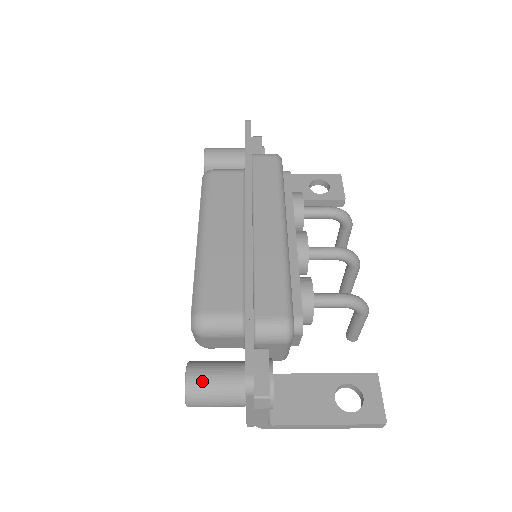
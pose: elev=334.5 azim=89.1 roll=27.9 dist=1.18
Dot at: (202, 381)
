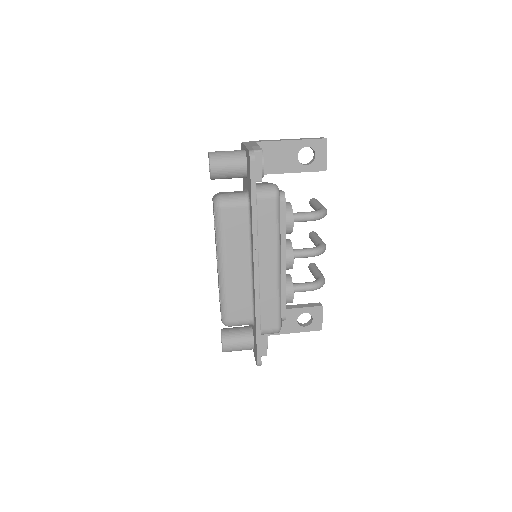
Dot at: (231, 348)
